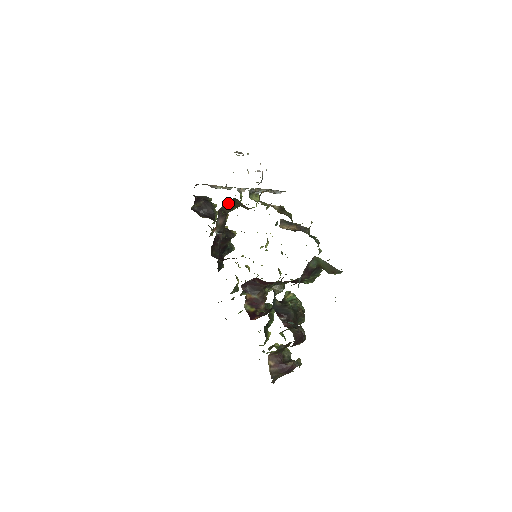
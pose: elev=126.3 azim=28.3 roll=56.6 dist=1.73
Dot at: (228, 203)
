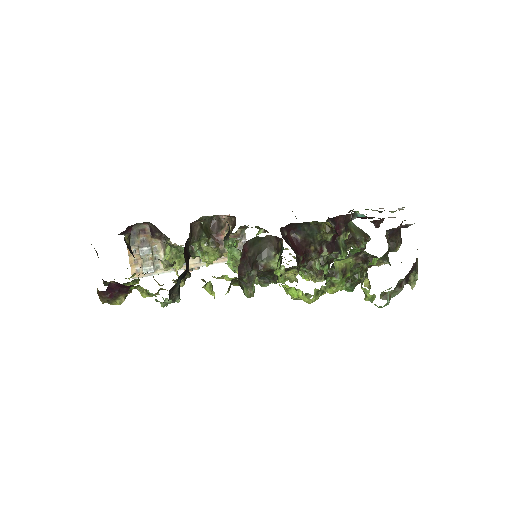
Dot at: (200, 225)
